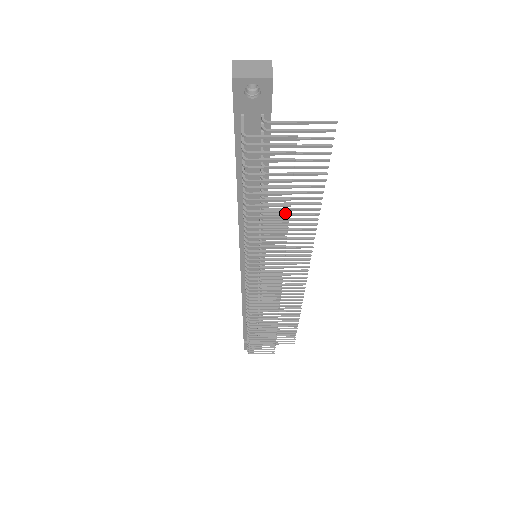
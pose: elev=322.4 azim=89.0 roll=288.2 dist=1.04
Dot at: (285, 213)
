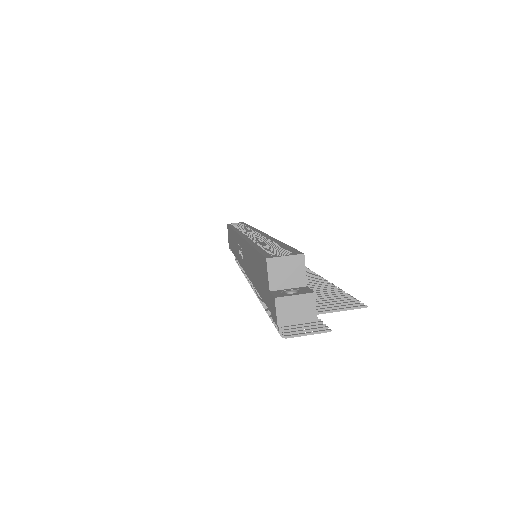
Dot at: occluded
